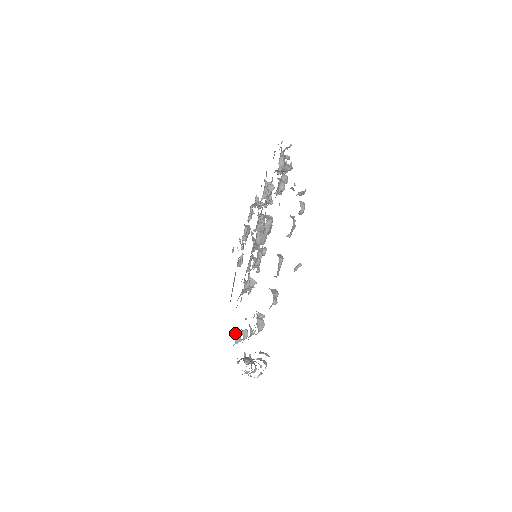
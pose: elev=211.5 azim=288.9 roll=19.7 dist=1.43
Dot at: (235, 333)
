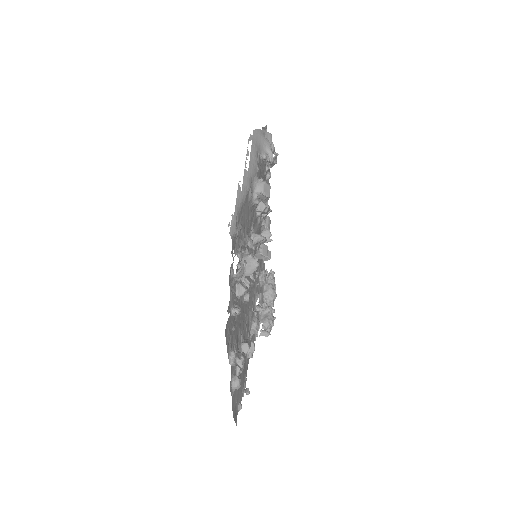
Dot at: occluded
